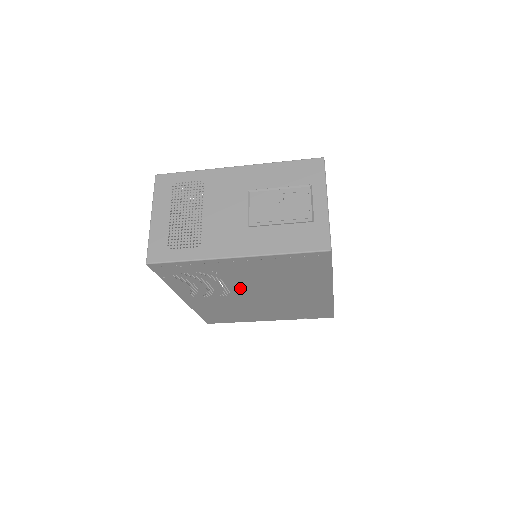
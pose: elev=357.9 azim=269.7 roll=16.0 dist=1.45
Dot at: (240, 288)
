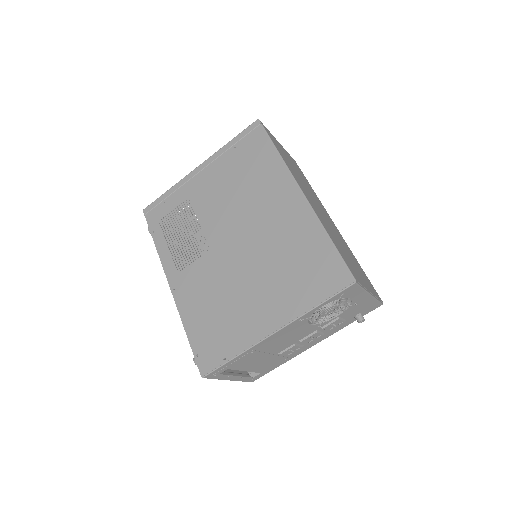
Dot at: (214, 228)
